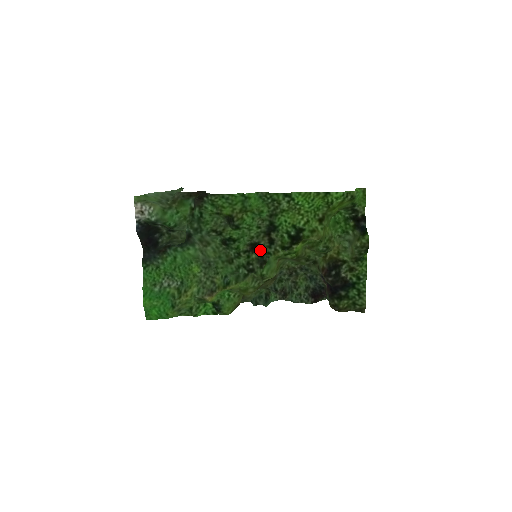
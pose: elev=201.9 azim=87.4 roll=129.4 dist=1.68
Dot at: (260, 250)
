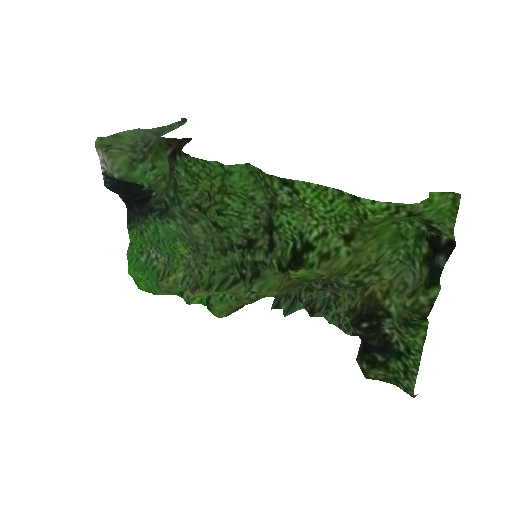
Dot at: (252, 254)
